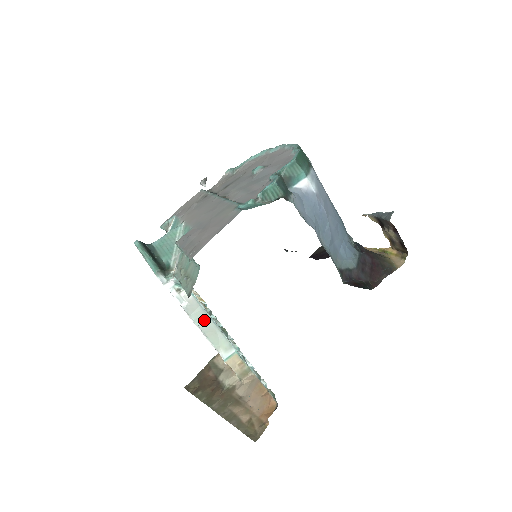
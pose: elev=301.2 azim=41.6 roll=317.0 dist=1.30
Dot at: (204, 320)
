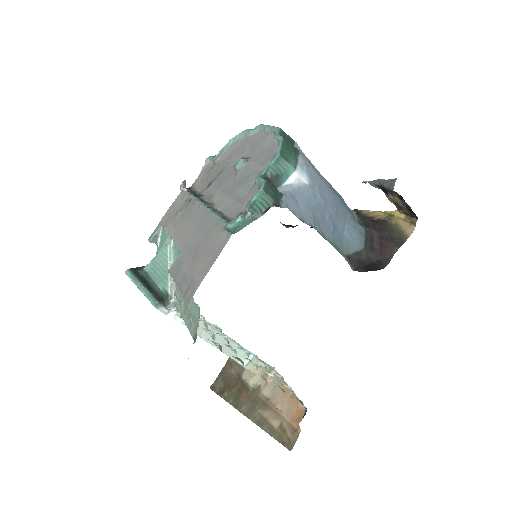
Dot at: occluded
